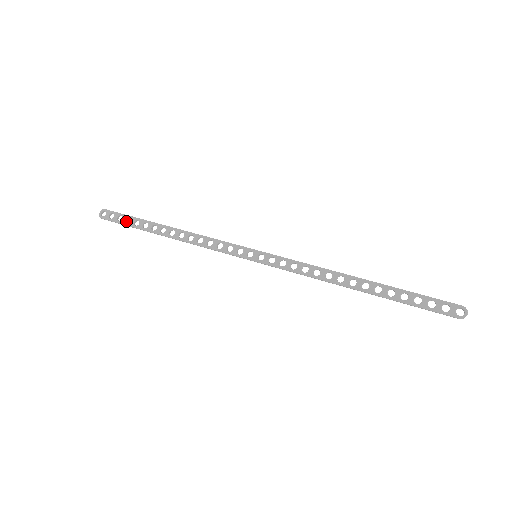
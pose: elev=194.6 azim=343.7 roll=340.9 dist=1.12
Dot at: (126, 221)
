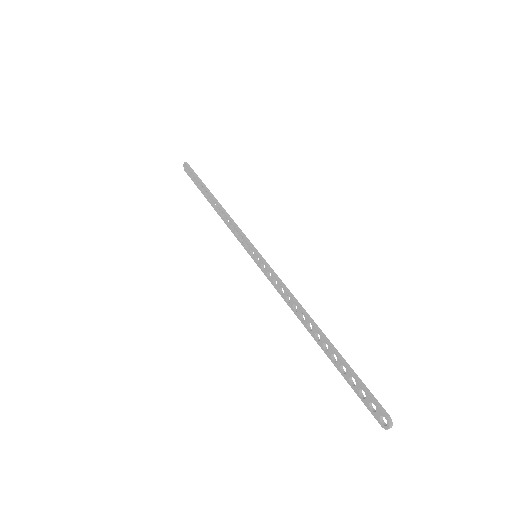
Dot at: (195, 179)
